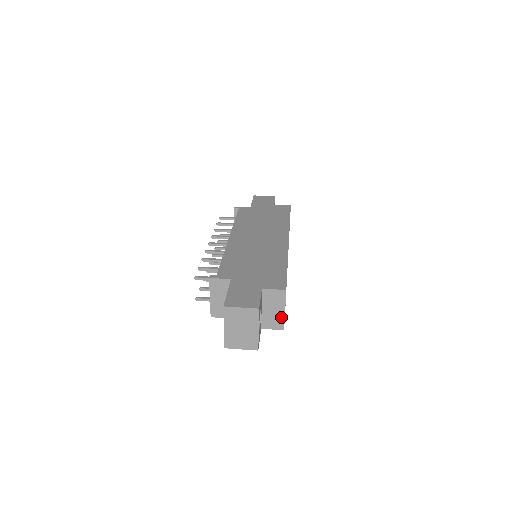
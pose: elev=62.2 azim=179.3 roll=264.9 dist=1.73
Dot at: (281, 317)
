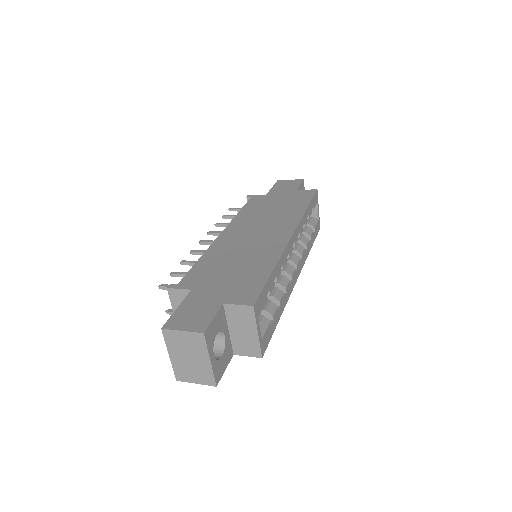
Dot at: (255, 341)
